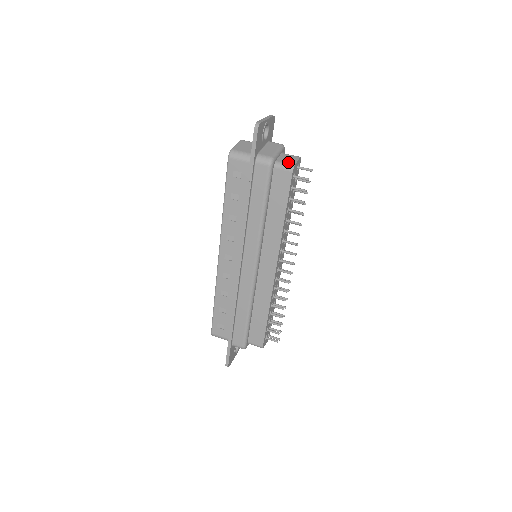
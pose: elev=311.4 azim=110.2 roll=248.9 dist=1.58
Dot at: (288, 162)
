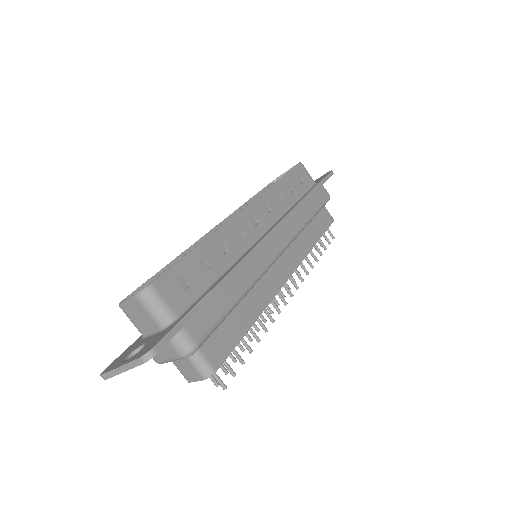
Dot at: (183, 374)
